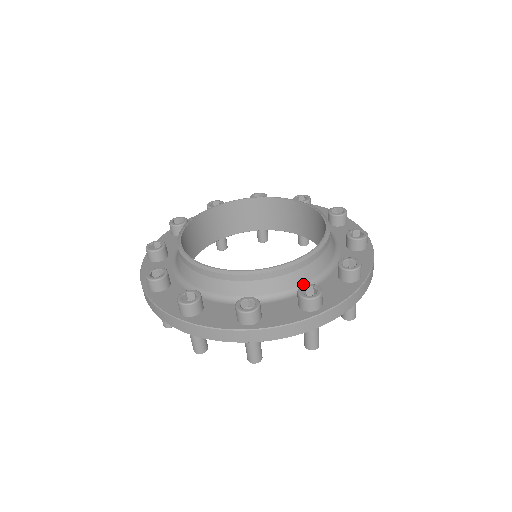
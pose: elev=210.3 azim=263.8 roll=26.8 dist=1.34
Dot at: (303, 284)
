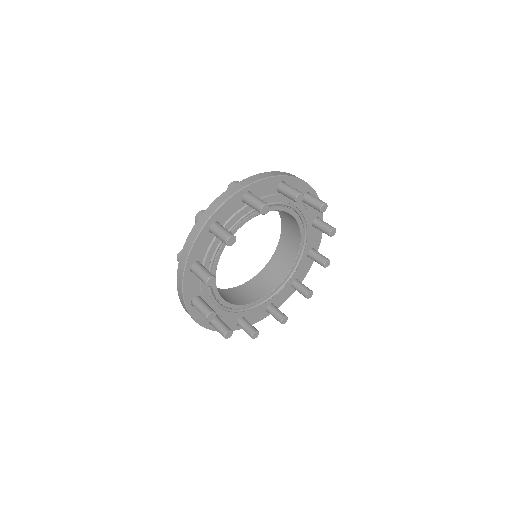
Dot at: occluded
